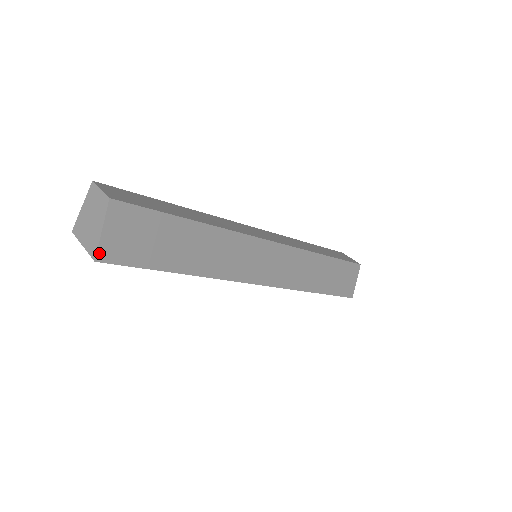
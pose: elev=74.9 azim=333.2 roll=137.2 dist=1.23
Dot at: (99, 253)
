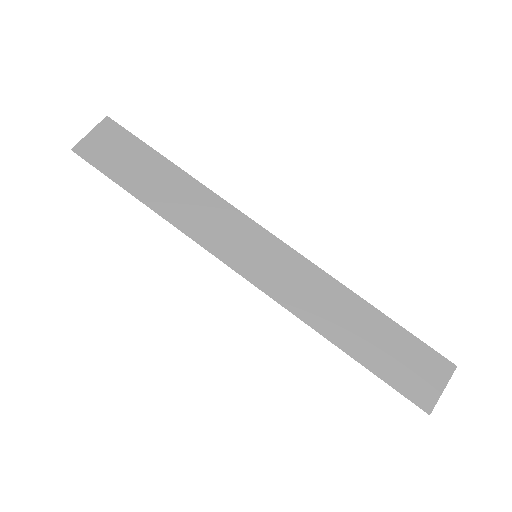
Dot at: (78, 146)
